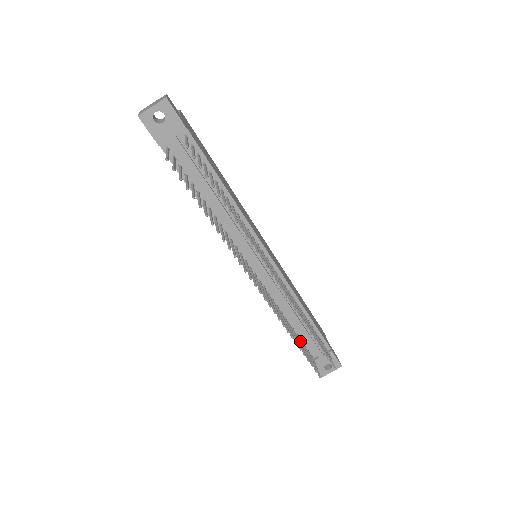
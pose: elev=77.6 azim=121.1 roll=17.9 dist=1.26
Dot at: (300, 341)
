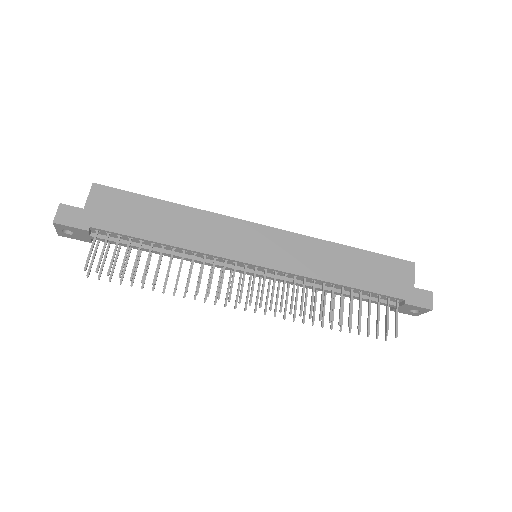
Dot at: occluded
